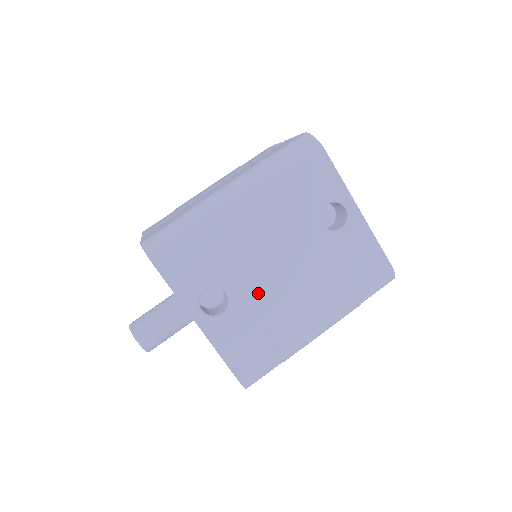
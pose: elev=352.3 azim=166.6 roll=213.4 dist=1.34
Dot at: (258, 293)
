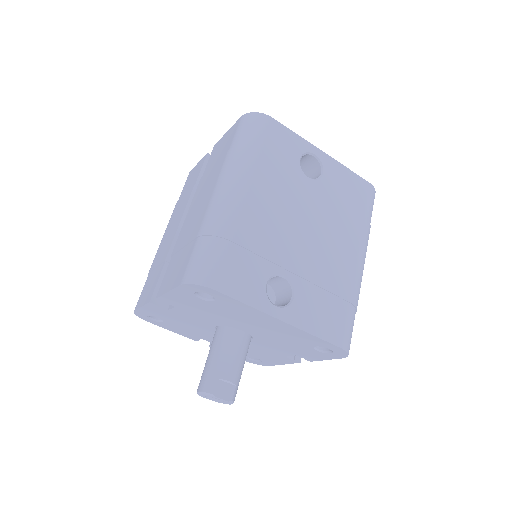
Dot at: (305, 261)
